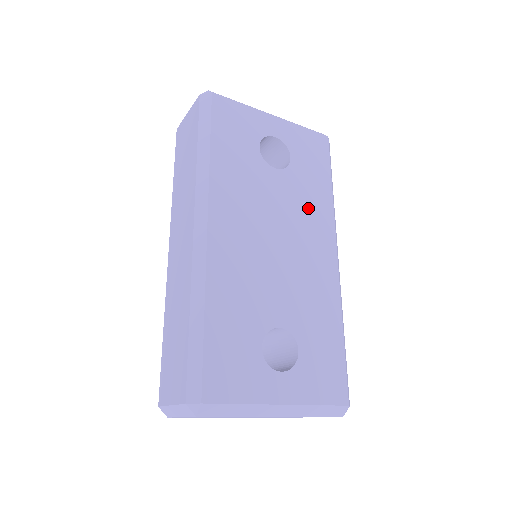
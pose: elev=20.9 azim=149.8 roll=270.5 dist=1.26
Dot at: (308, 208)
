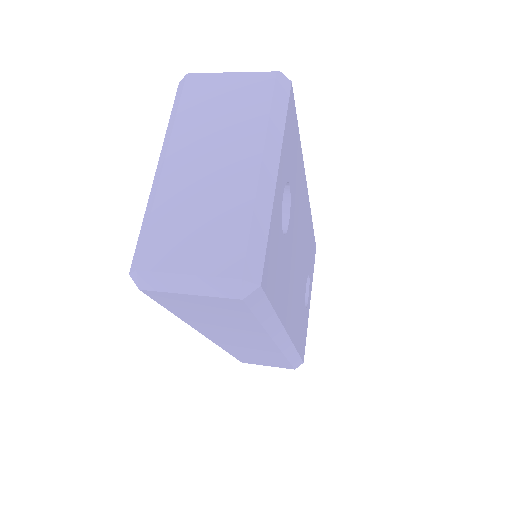
Dot at: (299, 198)
